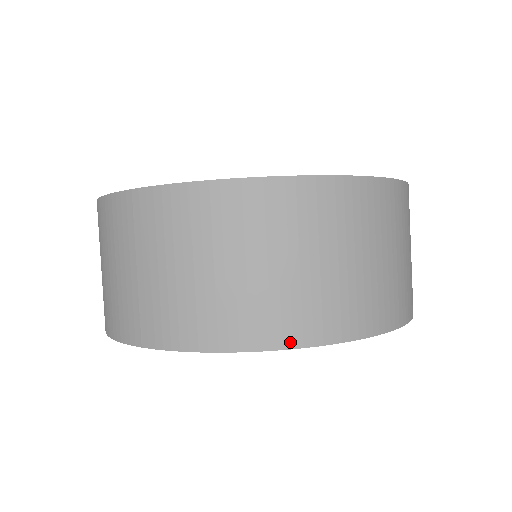
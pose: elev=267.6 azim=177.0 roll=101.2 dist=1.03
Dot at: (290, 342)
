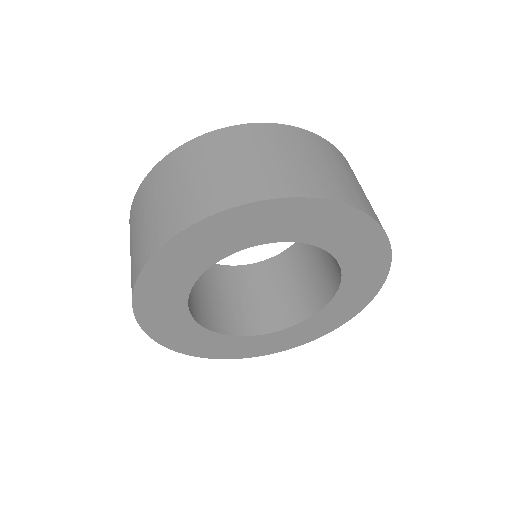
Dot at: (362, 209)
